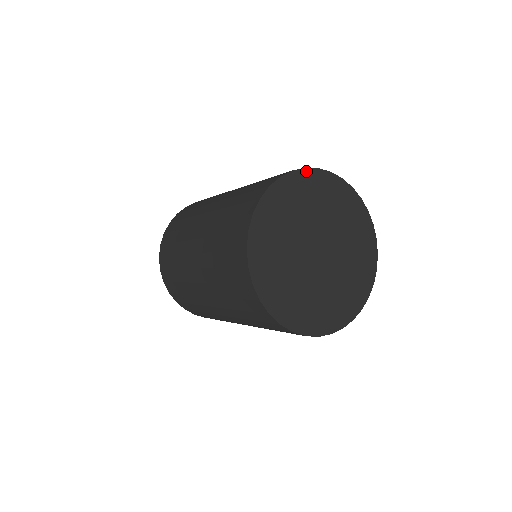
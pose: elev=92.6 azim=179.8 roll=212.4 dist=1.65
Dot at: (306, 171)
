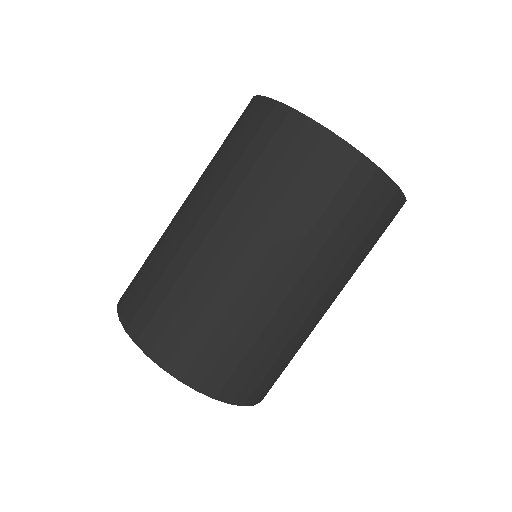
Dot at: occluded
